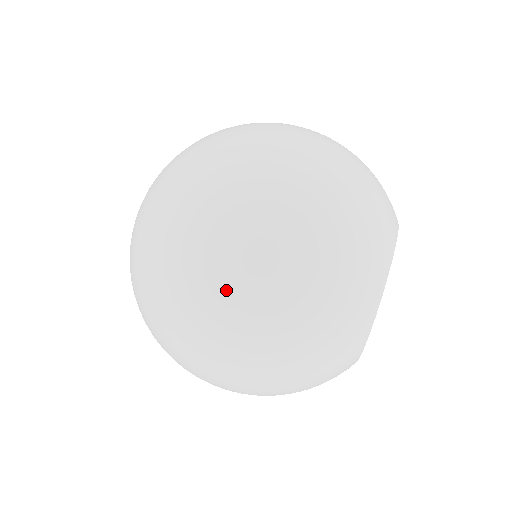
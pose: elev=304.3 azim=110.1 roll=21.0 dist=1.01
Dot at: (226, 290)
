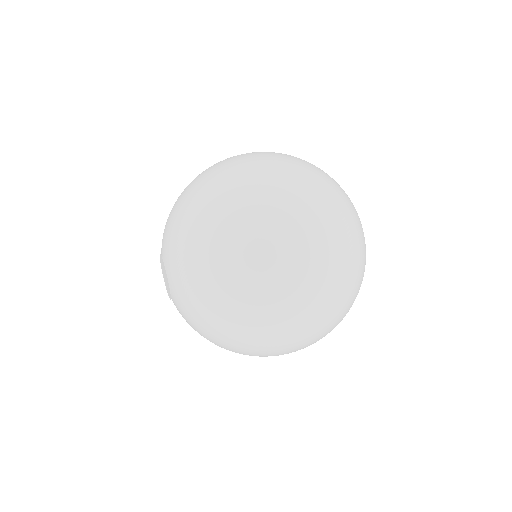
Dot at: (306, 337)
